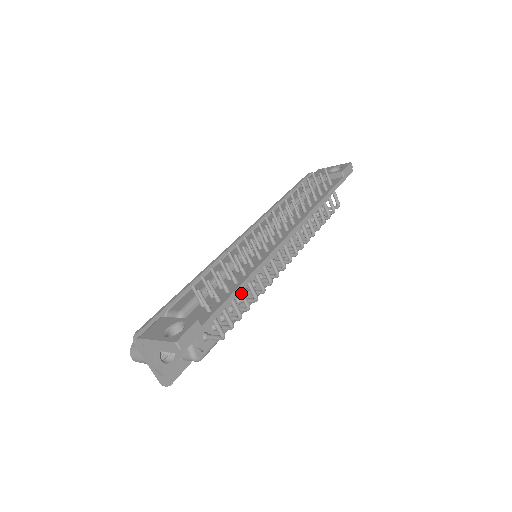
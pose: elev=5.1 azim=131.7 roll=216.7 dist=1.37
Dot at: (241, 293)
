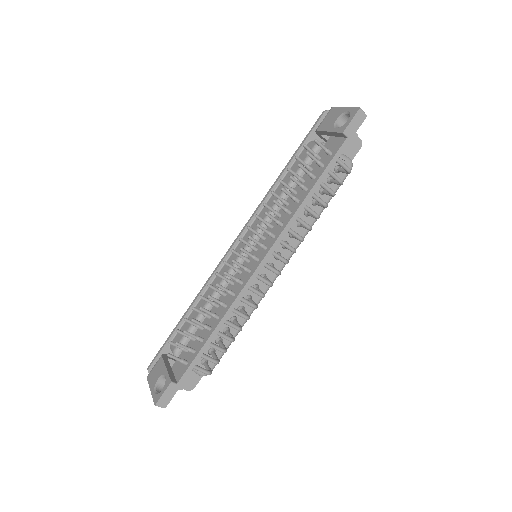
Dot at: (218, 335)
